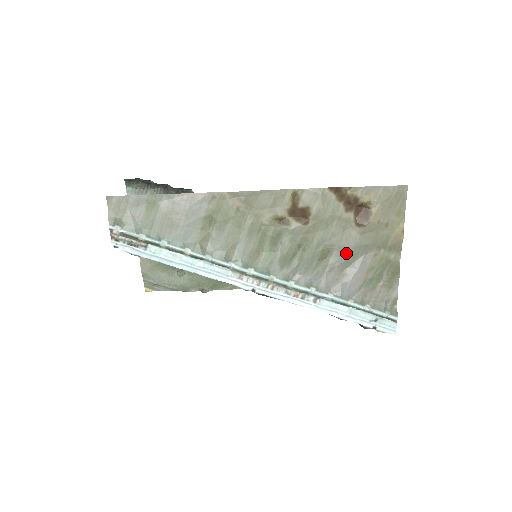
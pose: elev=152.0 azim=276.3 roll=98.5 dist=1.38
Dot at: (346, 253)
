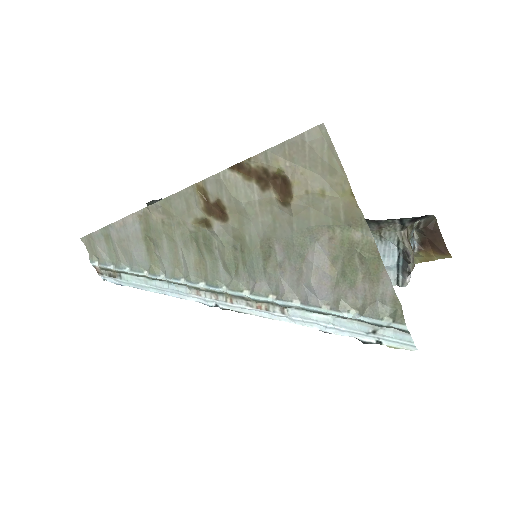
Dot at: (289, 245)
